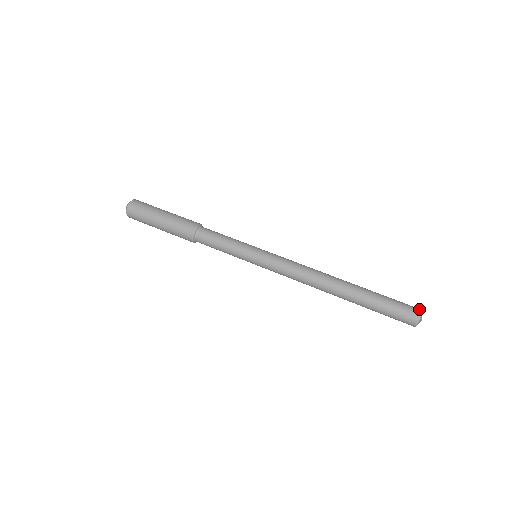
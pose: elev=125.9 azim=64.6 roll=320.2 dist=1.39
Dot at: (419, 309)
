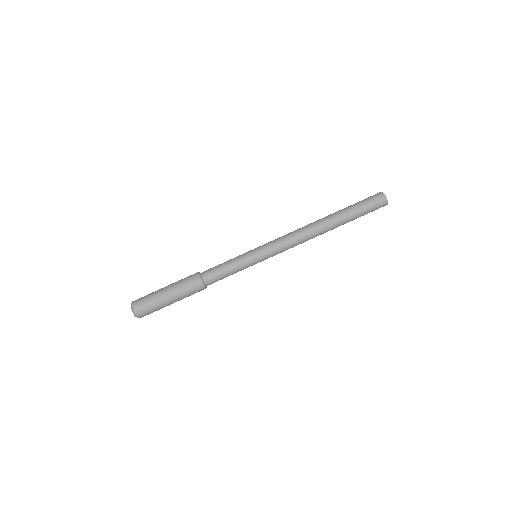
Dot at: (379, 192)
